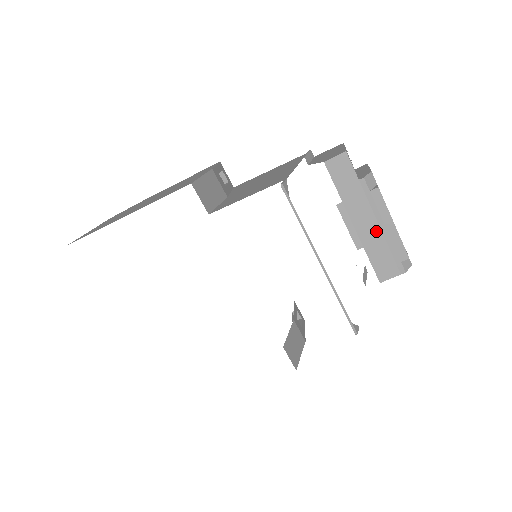
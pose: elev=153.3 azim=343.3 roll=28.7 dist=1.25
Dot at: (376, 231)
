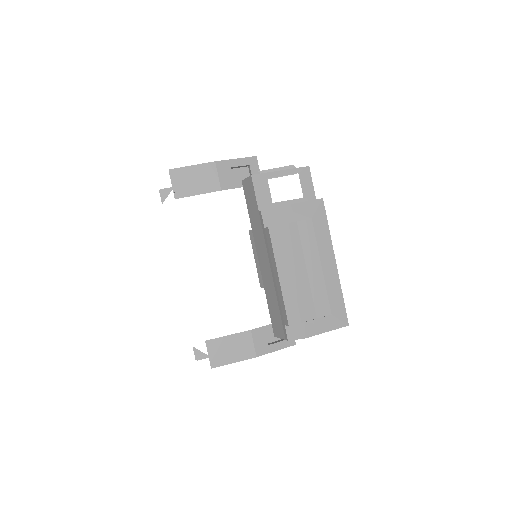
Dot at: (270, 276)
